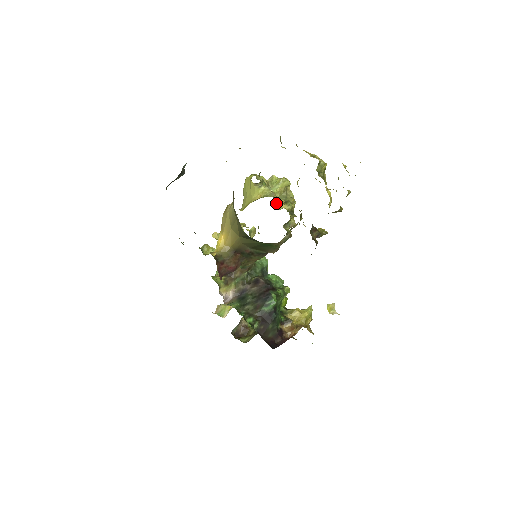
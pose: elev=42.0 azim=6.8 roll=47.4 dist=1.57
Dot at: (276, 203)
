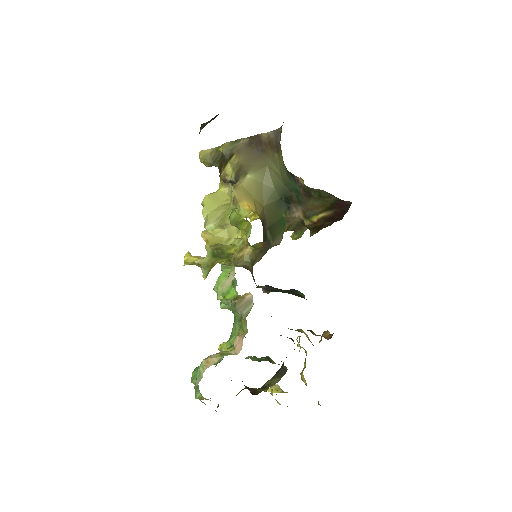
Dot at: occluded
